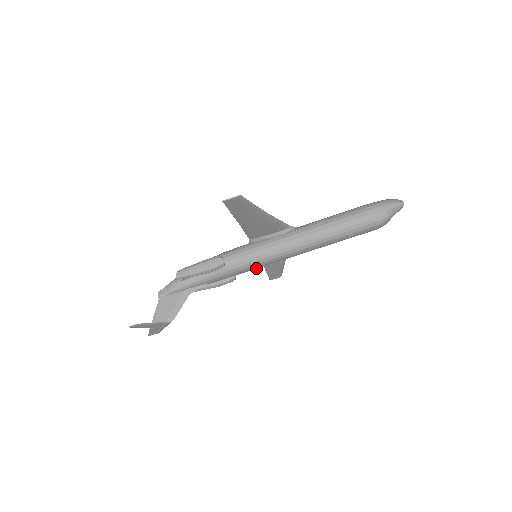
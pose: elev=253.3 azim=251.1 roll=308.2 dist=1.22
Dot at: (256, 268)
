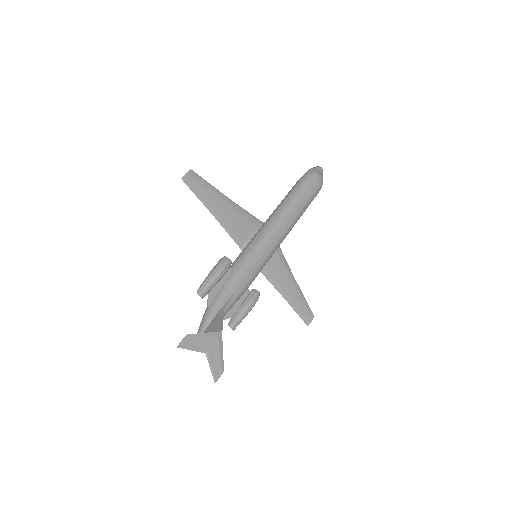
Dot at: (263, 261)
